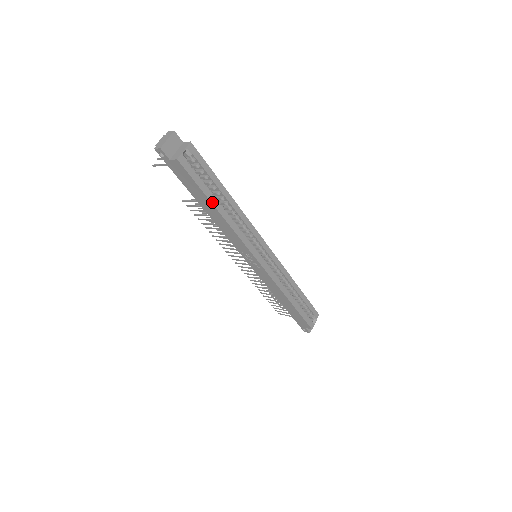
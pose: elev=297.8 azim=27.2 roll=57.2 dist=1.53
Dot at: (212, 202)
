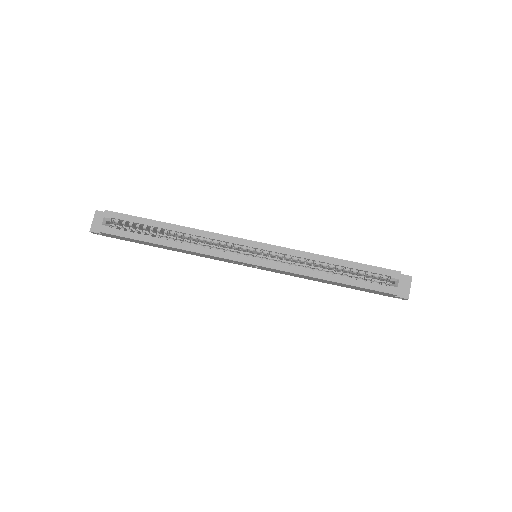
Dot at: (153, 242)
